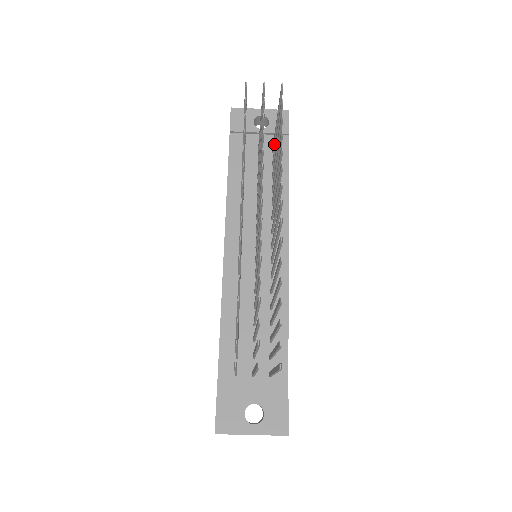
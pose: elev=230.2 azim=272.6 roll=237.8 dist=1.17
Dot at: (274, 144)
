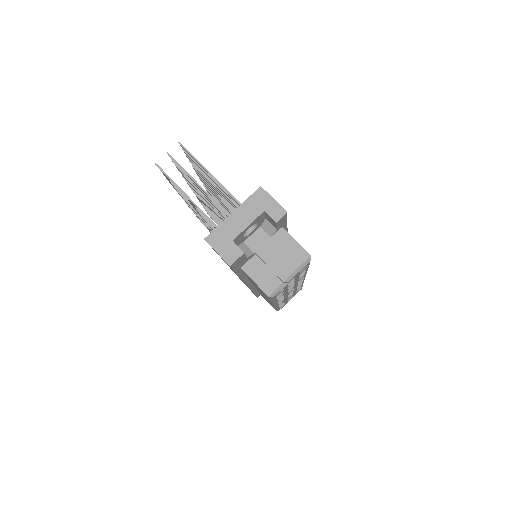
Dot at: occluded
